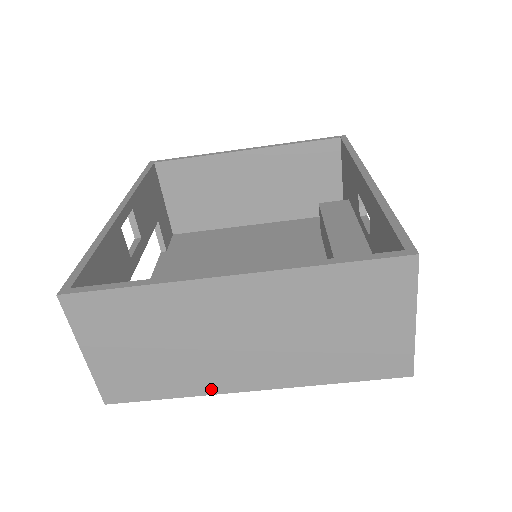
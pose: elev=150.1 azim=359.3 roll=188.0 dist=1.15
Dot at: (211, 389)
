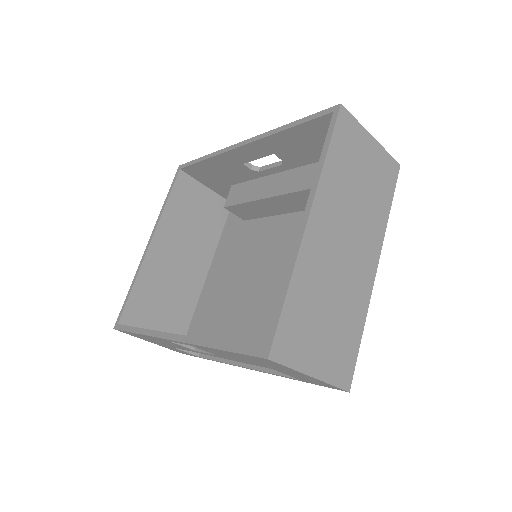
Dot at: (366, 299)
